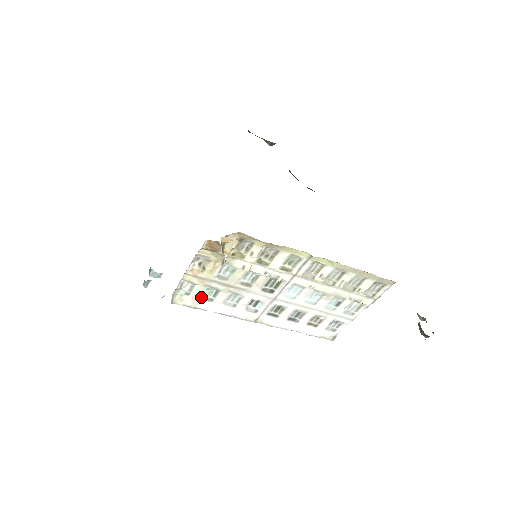
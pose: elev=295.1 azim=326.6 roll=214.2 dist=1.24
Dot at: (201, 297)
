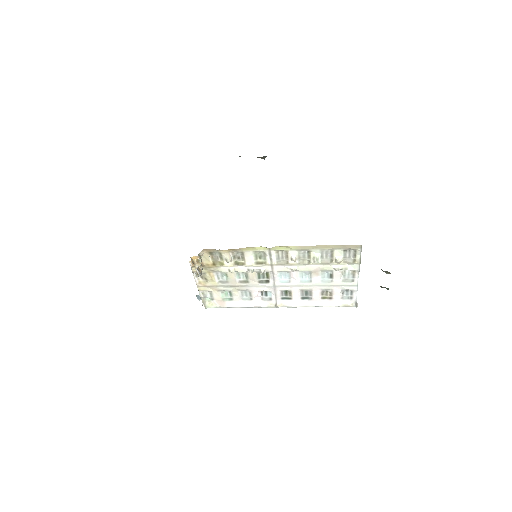
Dot at: (223, 299)
